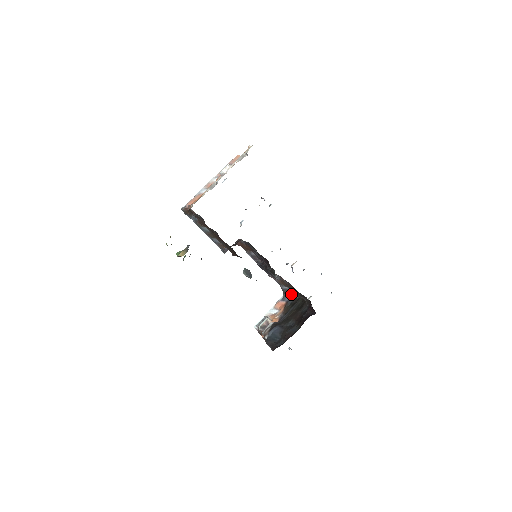
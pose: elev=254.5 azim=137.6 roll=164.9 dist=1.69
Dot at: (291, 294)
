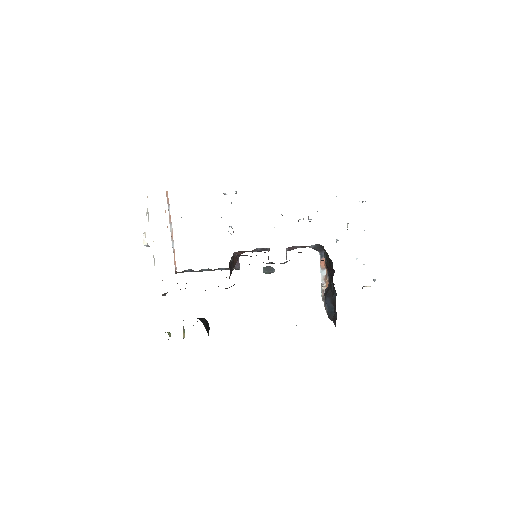
Dot at: (322, 248)
